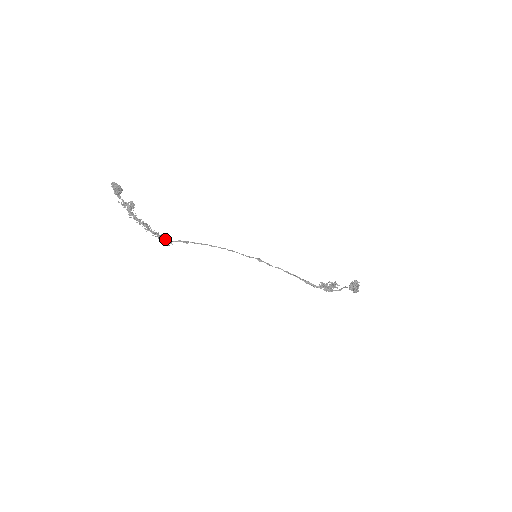
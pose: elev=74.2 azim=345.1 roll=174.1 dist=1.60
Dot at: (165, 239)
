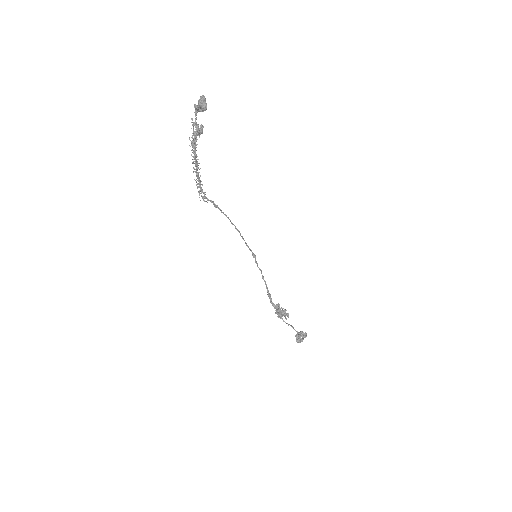
Dot at: (202, 191)
